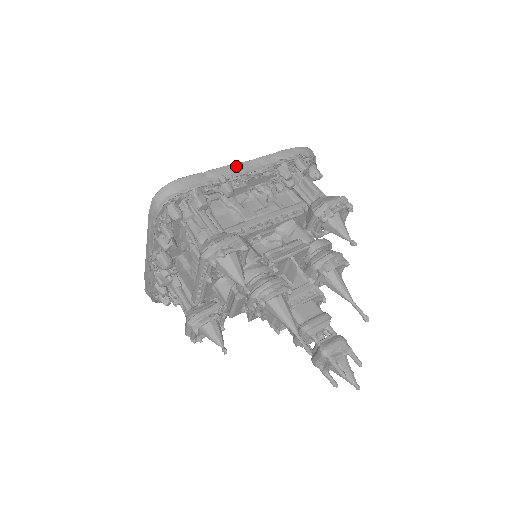
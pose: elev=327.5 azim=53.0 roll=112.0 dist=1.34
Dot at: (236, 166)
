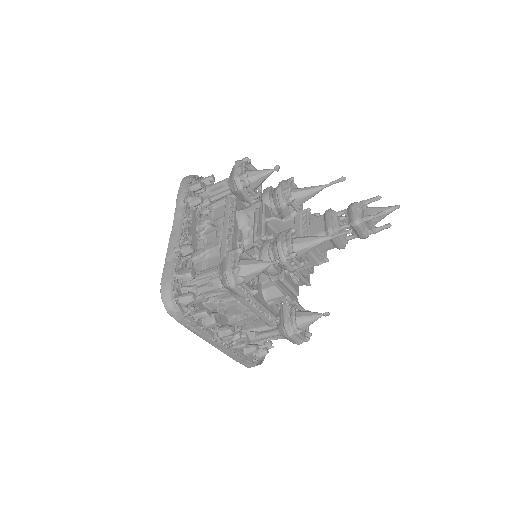
Dot at: (172, 236)
